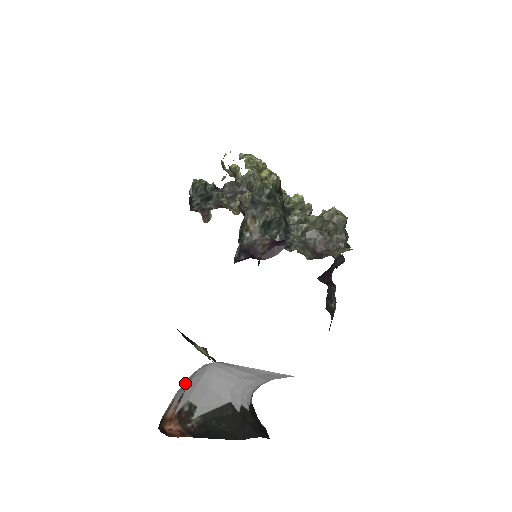
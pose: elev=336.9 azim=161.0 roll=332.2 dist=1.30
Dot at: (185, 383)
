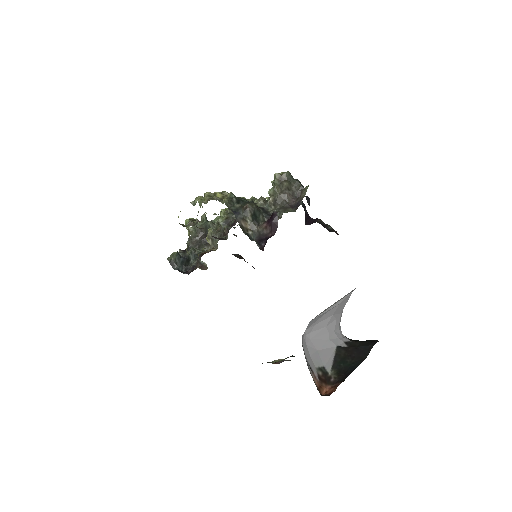
Dot at: (305, 357)
